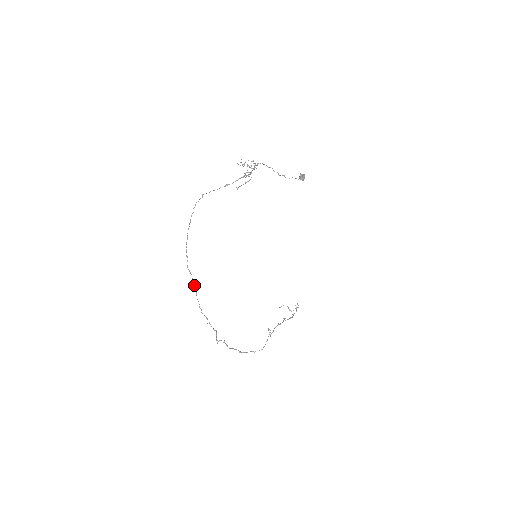
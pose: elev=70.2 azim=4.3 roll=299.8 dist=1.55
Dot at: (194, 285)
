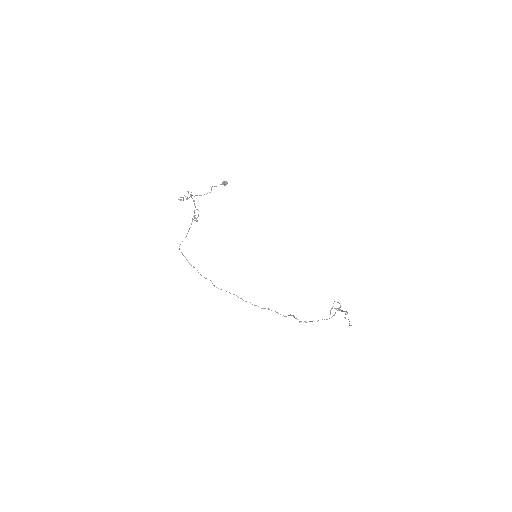
Dot at: occluded
